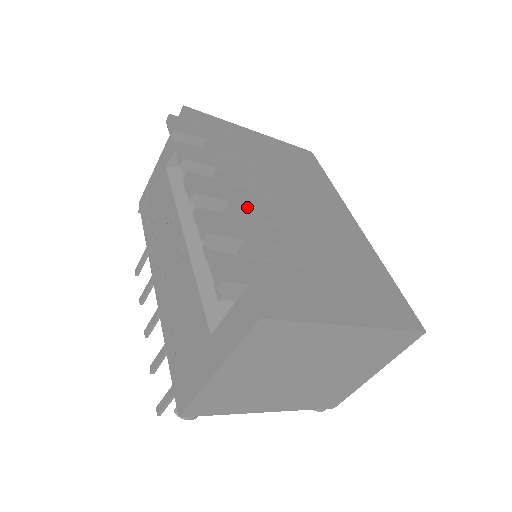
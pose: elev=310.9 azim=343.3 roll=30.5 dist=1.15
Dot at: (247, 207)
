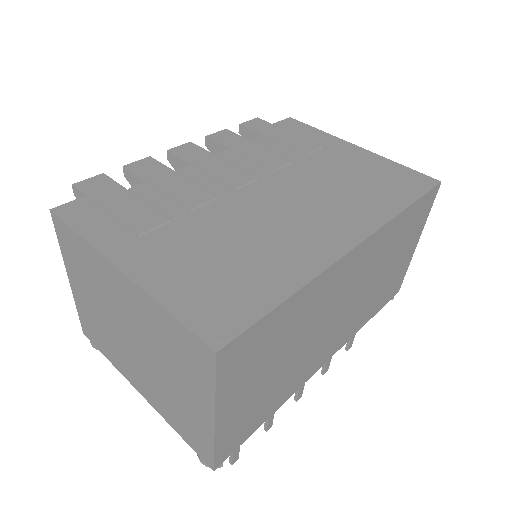
Dot at: (202, 172)
